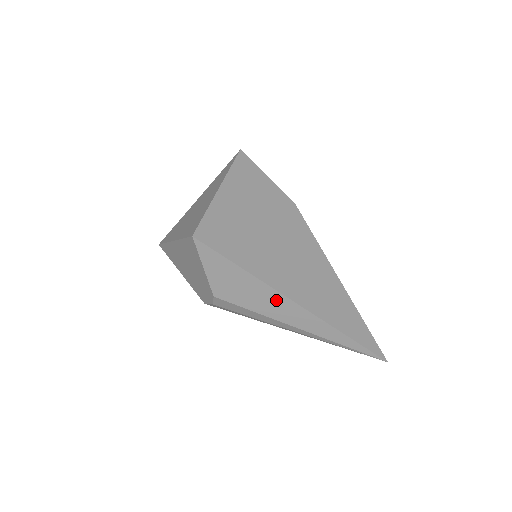
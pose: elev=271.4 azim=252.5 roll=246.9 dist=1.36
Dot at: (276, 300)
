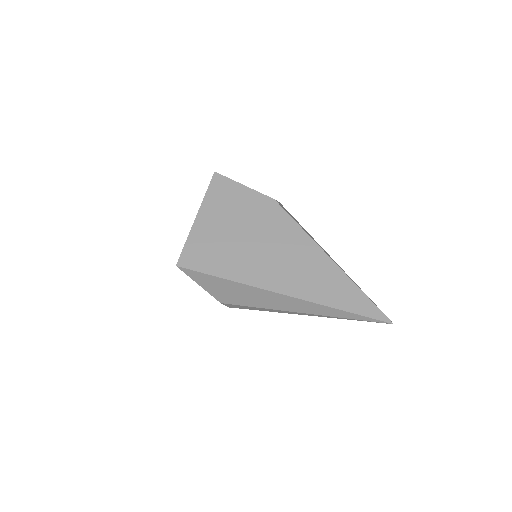
Dot at: (264, 295)
